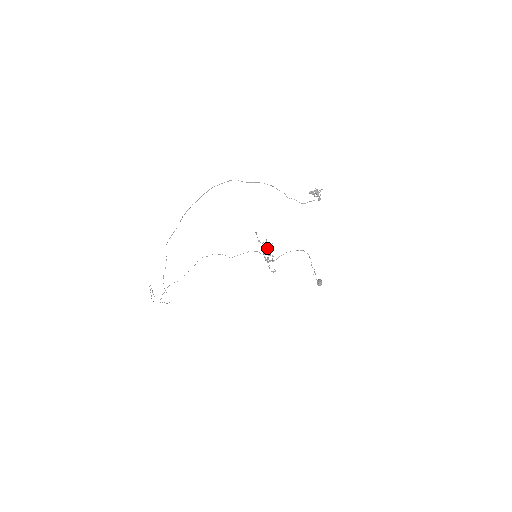
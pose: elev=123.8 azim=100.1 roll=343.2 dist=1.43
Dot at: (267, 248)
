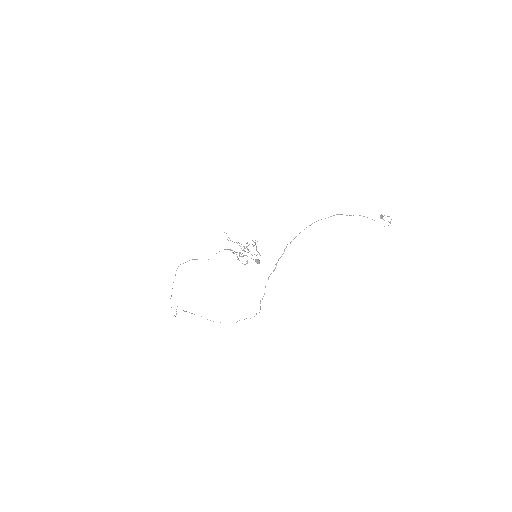
Dot at: occluded
